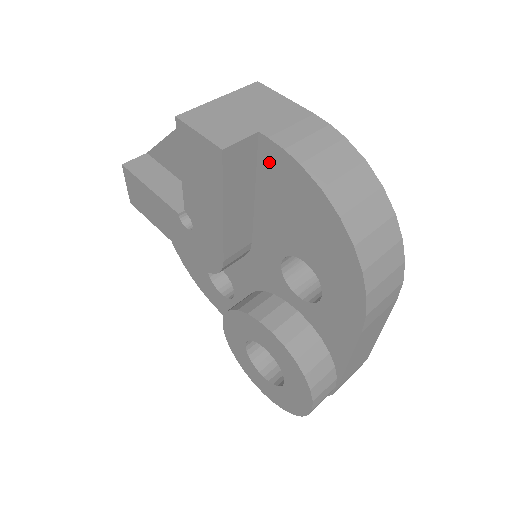
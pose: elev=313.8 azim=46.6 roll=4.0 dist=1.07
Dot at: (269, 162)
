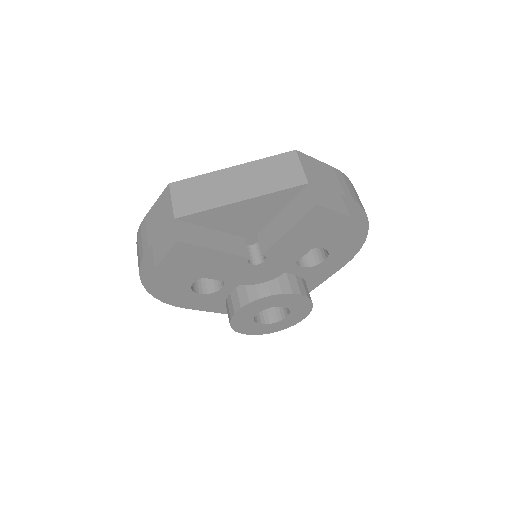
Dot at: occluded
